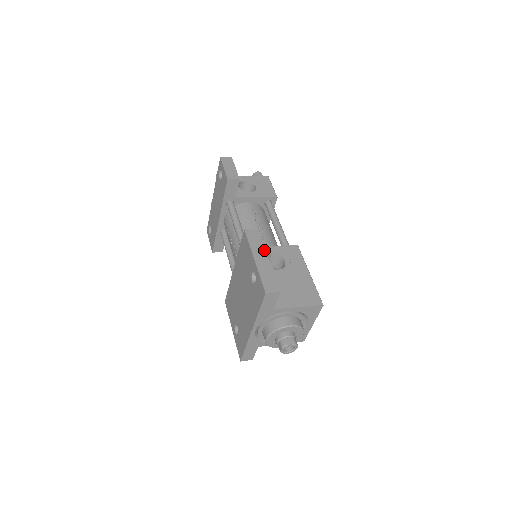
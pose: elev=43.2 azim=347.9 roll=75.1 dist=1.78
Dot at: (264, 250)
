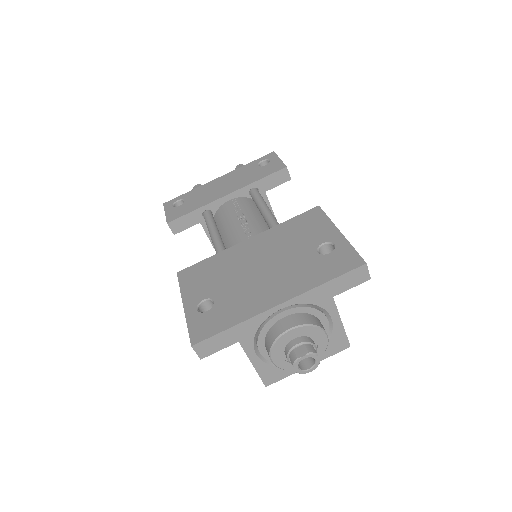
Dot at: occluded
